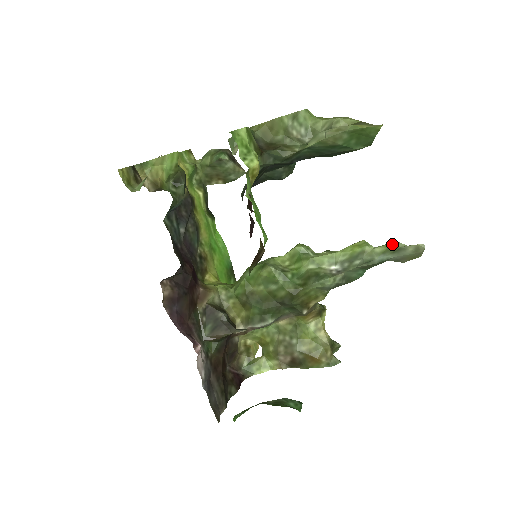
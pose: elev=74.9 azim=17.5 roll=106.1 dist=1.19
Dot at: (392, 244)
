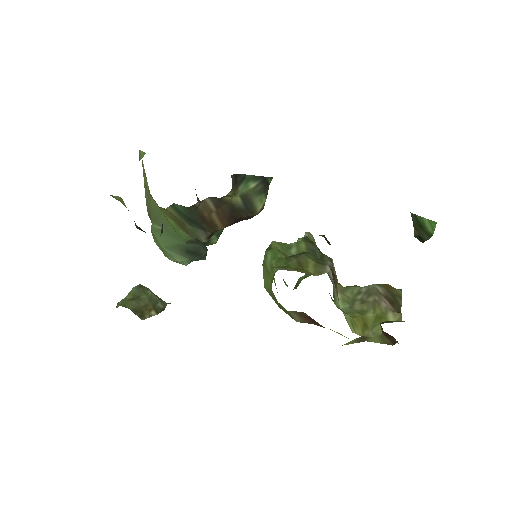
Dot at: (299, 238)
